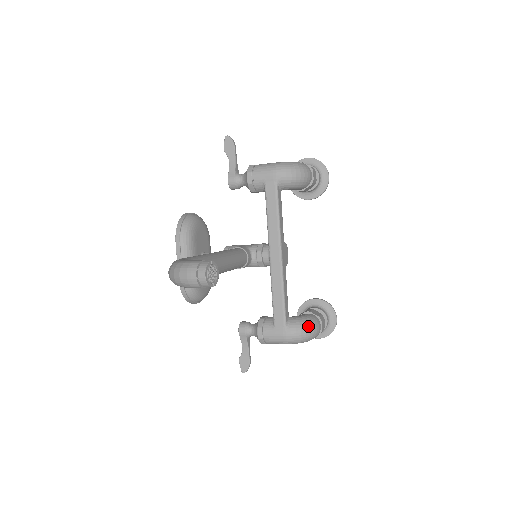
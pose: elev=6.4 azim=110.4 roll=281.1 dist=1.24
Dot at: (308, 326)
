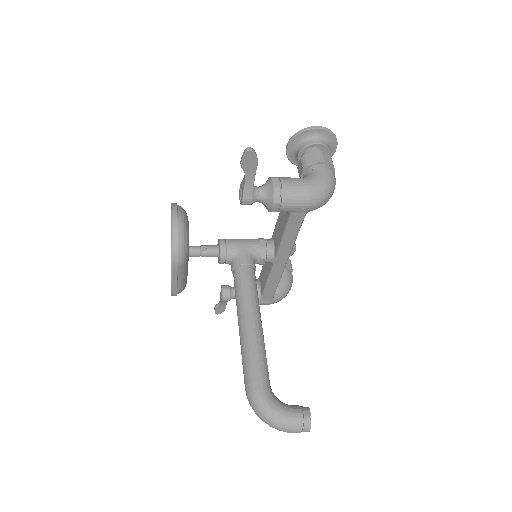
Dot at: (289, 290)
